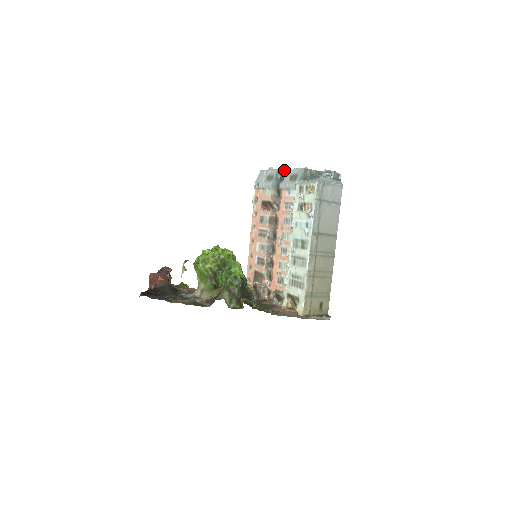
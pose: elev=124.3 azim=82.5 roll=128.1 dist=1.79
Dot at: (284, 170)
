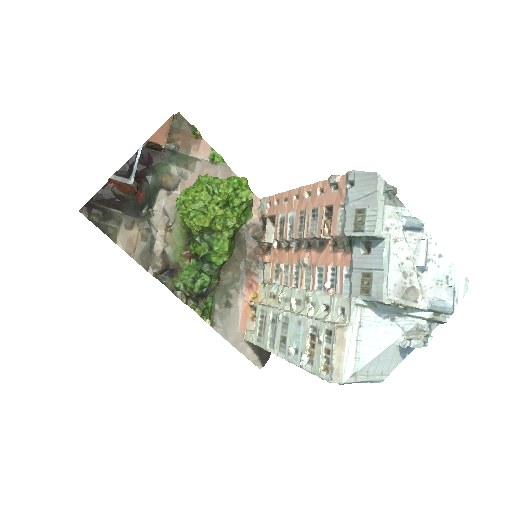
Dot at: (382, 245)
